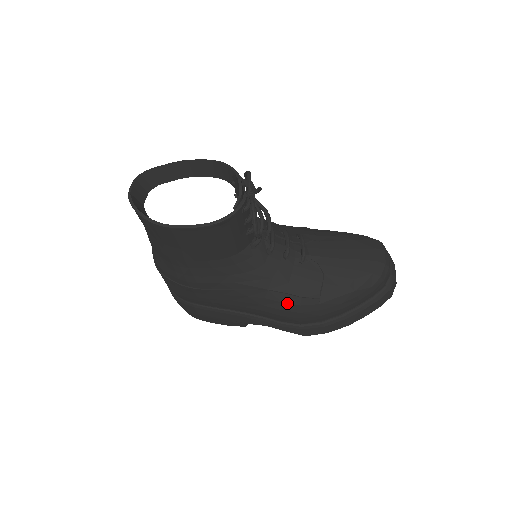
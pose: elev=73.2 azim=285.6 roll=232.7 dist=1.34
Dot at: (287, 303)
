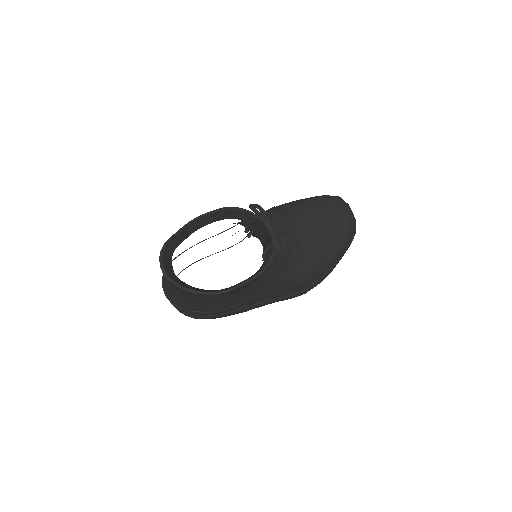
Dot at: (298, 284)
